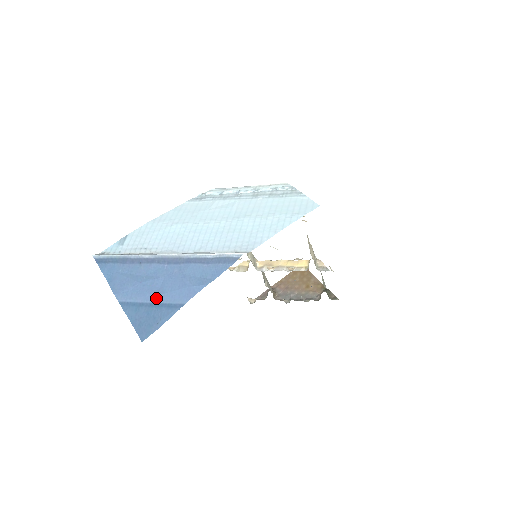
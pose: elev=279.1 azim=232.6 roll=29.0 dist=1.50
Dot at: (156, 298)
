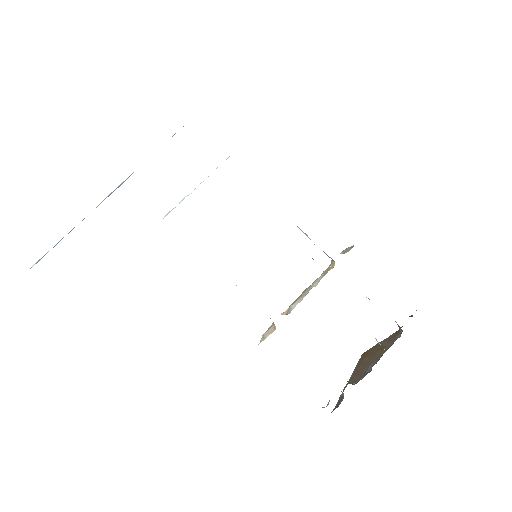
Dot at: occluded
